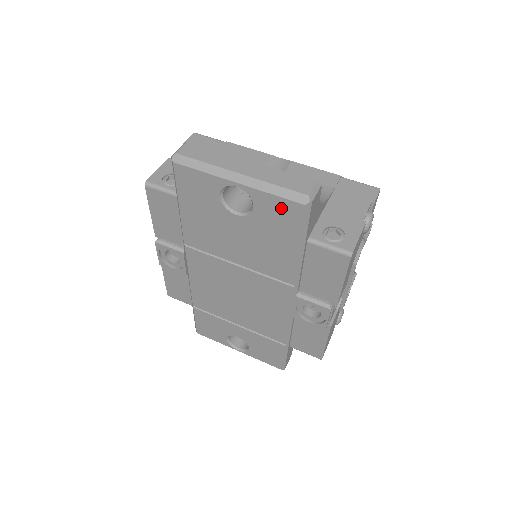
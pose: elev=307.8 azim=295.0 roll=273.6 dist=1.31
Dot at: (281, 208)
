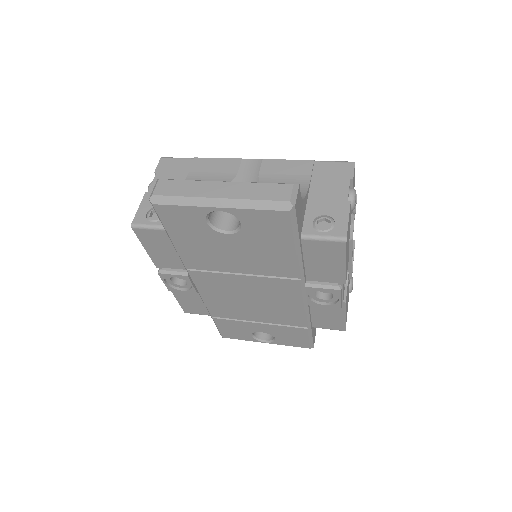
Dot at: (267, 219)
